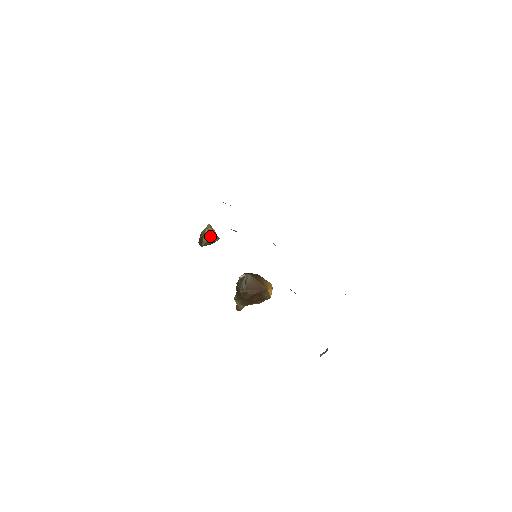
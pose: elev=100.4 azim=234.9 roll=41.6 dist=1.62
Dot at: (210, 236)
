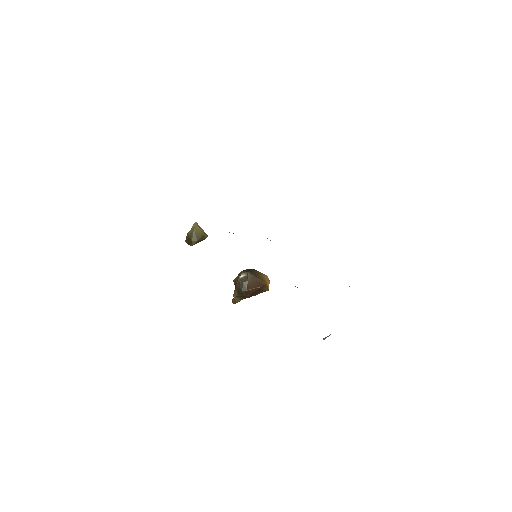
Dot at: (199, 235)
